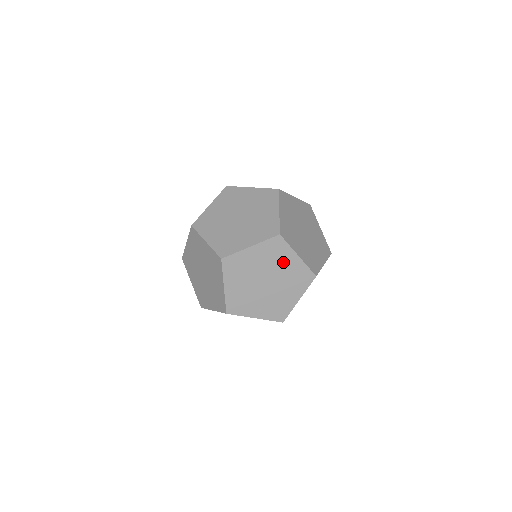
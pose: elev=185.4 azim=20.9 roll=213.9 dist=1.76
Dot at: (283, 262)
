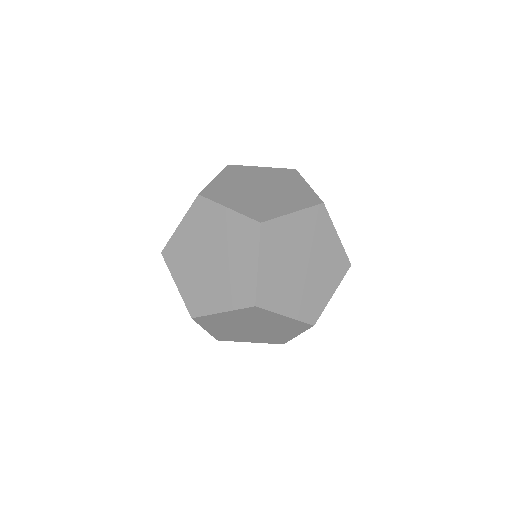
Dot at: occluded
